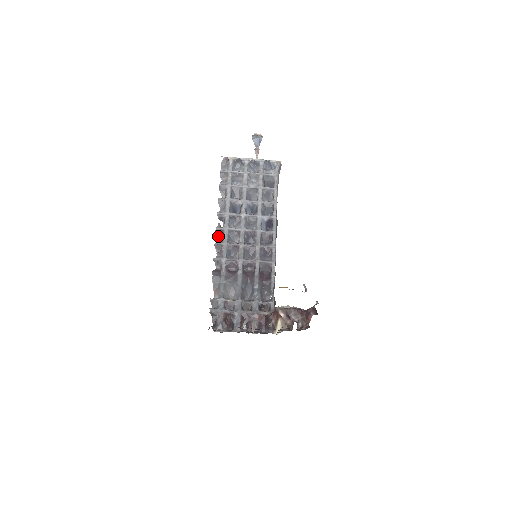
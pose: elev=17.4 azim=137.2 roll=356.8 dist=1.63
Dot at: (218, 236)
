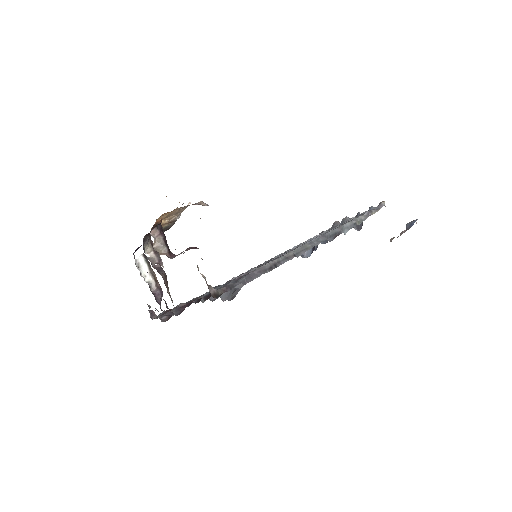
Dot at: occluded
